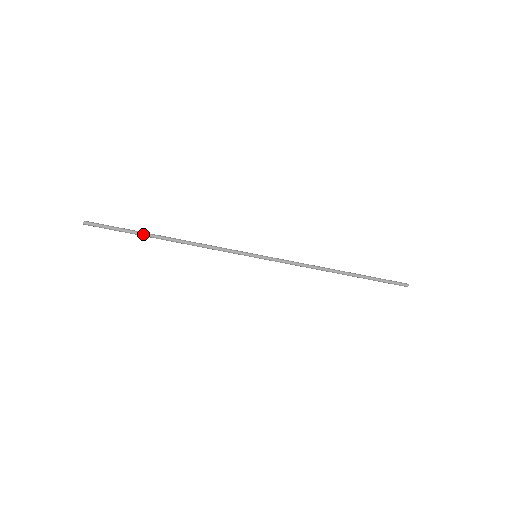
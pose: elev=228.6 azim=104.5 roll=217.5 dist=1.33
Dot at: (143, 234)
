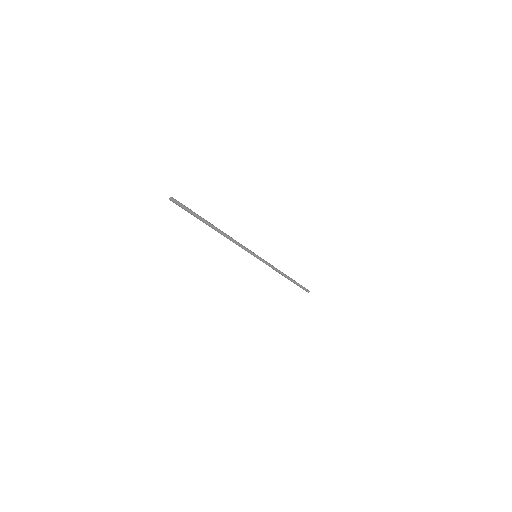
Dot at: (205, 220)
